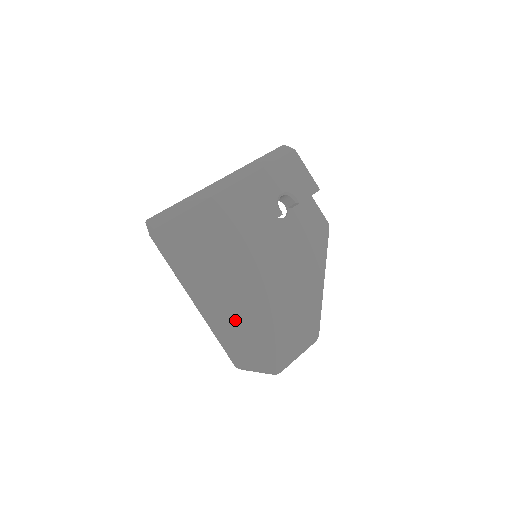
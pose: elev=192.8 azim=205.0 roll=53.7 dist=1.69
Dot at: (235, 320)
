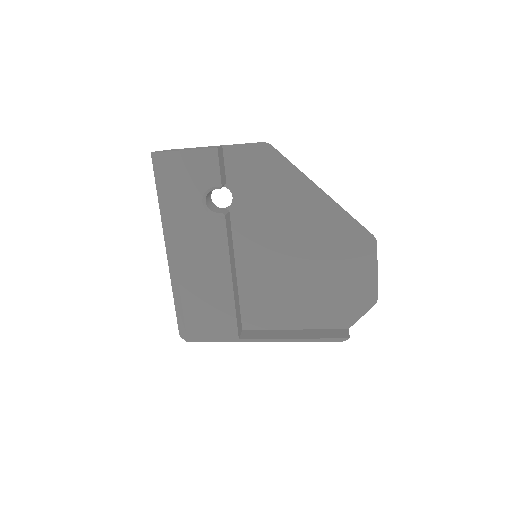
Dot at: (303, 310)
